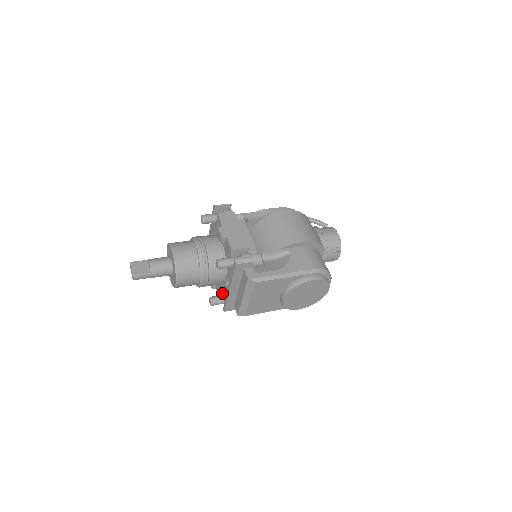
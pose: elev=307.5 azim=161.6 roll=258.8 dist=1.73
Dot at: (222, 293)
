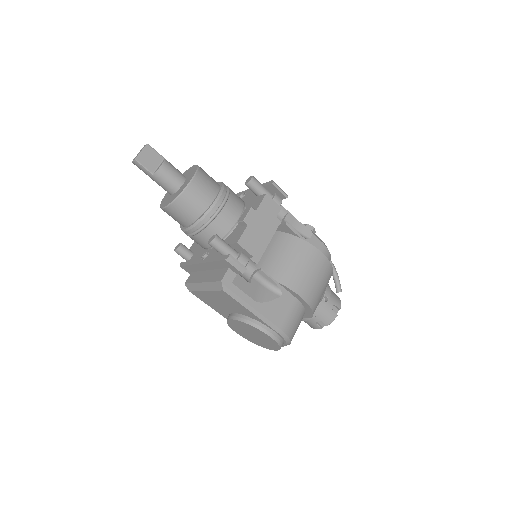
Dot at: (195, 251)
